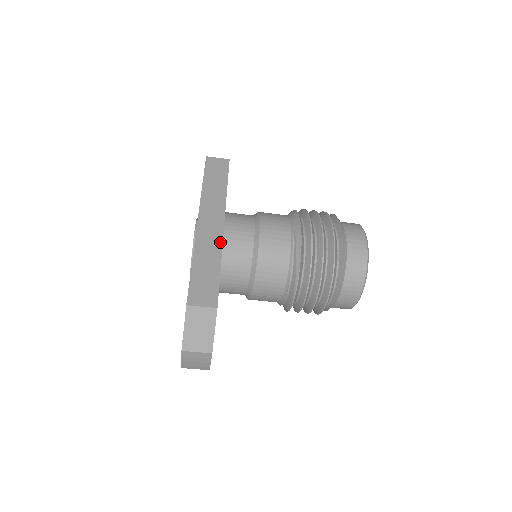
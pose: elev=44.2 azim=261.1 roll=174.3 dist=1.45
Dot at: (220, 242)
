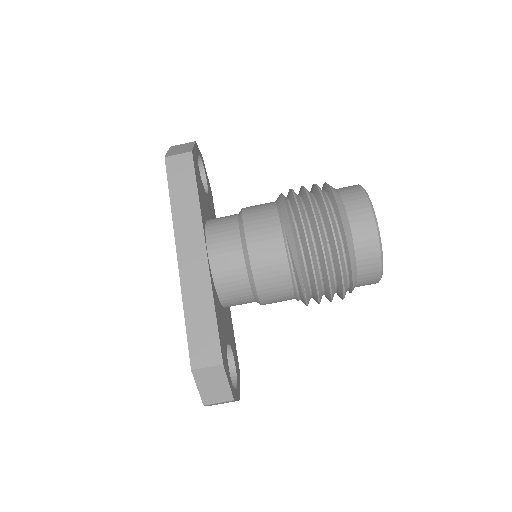
Dot at: (207, 278)
